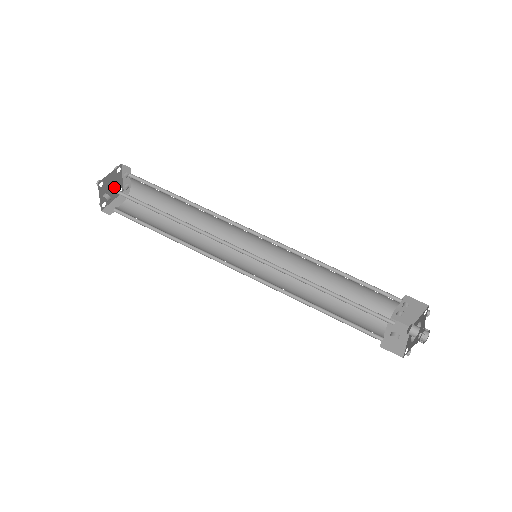
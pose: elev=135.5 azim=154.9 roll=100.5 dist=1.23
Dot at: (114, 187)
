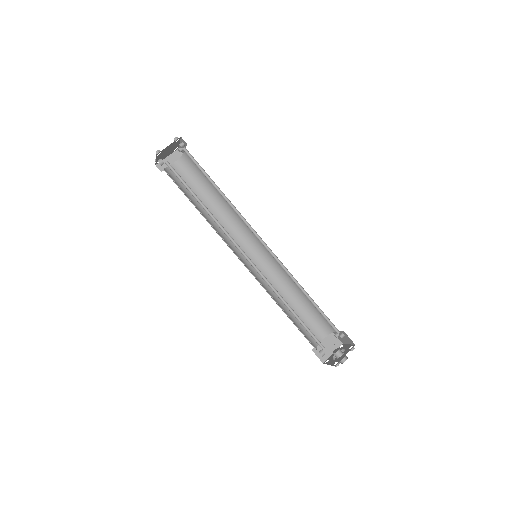
Dot at: (170, 150)
